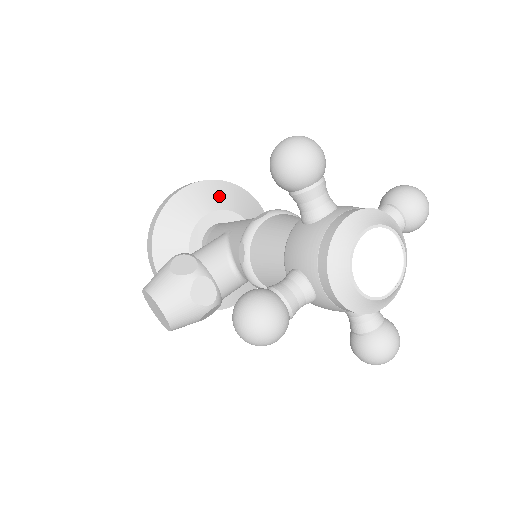
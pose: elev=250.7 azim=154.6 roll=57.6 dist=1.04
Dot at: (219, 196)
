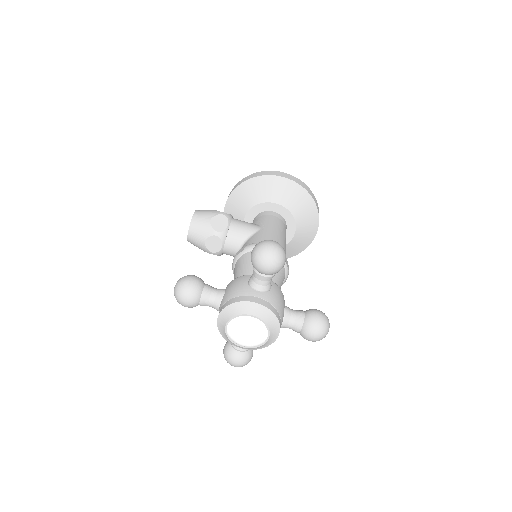
Dot at: (296, 200)
